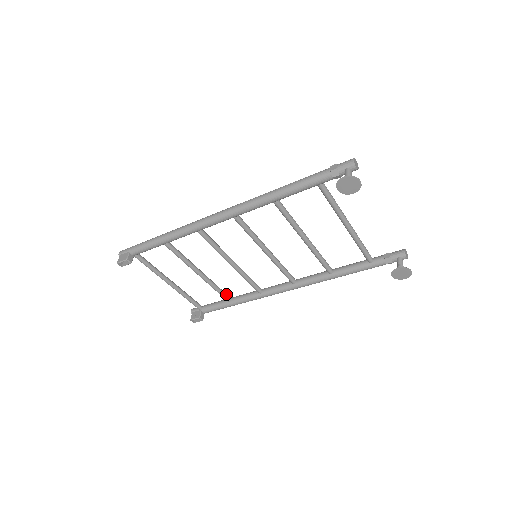
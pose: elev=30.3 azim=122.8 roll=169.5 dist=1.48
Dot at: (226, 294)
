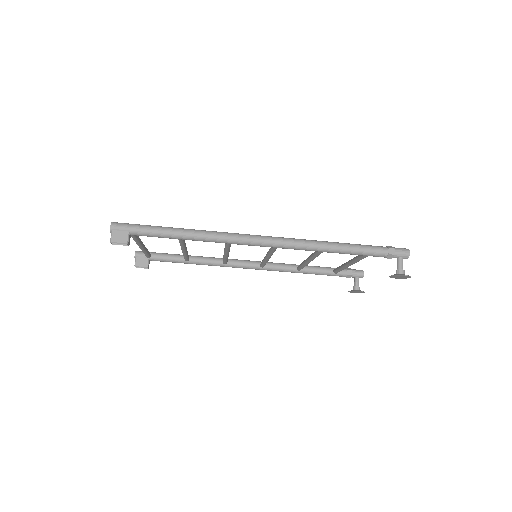
Dot at: occluded
